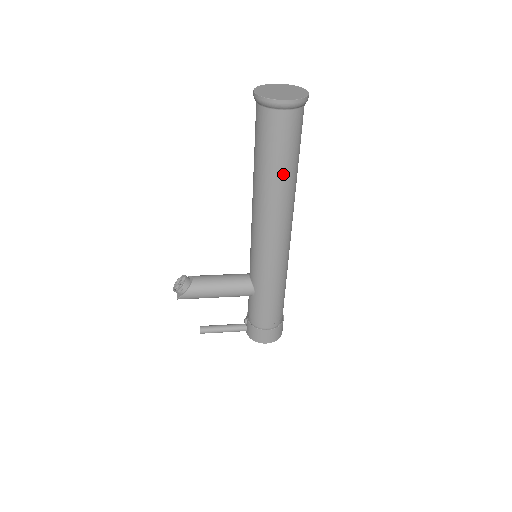
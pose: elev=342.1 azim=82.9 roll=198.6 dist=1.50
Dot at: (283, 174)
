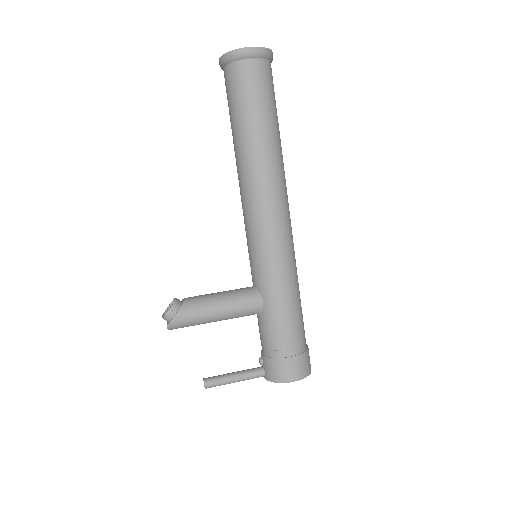
Dot at: (265, 130)
